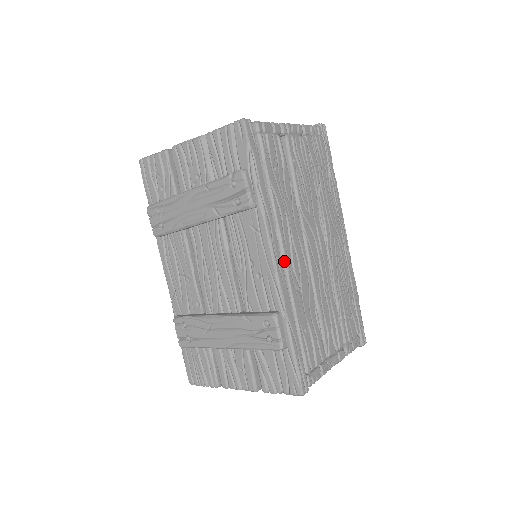
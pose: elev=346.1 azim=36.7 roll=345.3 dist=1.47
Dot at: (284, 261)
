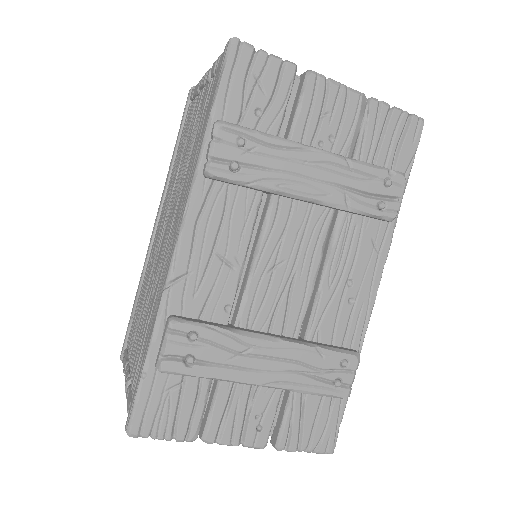
Dot at: occluded
